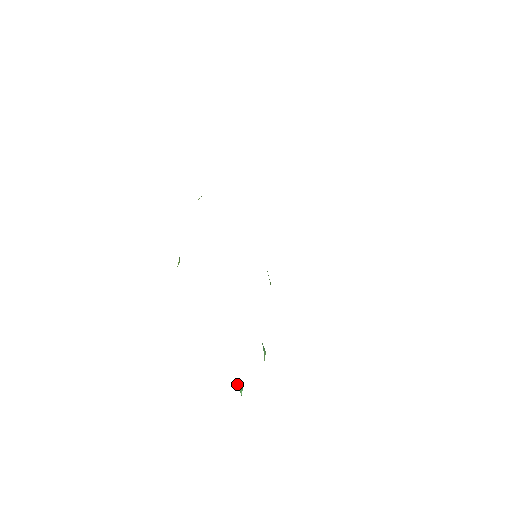
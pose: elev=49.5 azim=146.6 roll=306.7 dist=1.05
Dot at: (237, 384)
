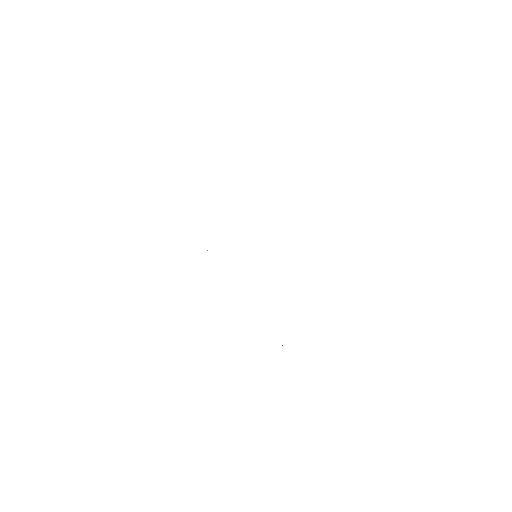
Dot at: occluded
